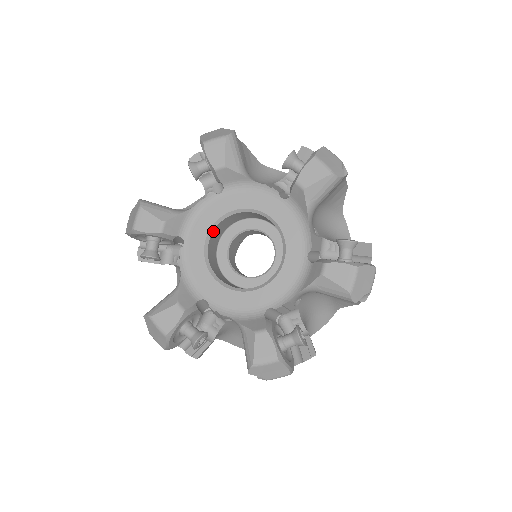
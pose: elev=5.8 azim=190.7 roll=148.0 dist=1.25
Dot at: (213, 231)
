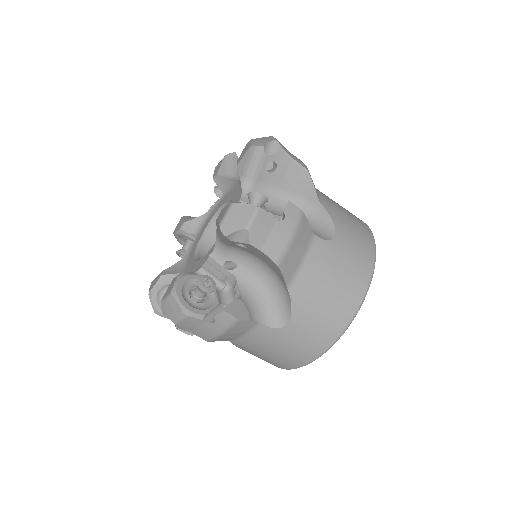
Dot at: (211, 226)
